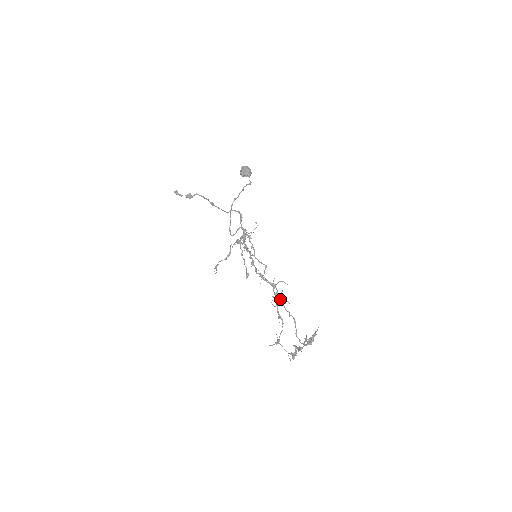
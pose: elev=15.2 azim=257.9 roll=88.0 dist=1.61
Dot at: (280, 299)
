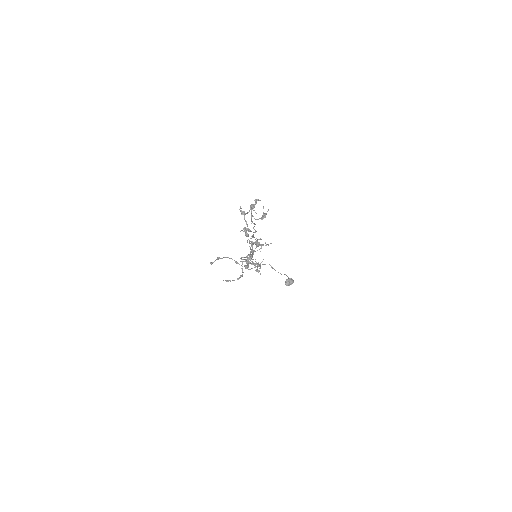
Dot at: (253, 235)
